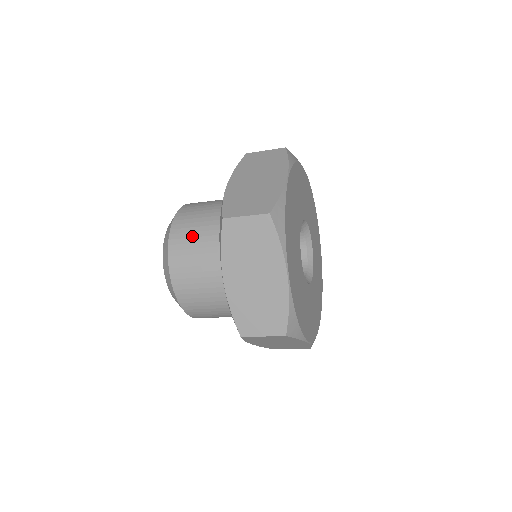
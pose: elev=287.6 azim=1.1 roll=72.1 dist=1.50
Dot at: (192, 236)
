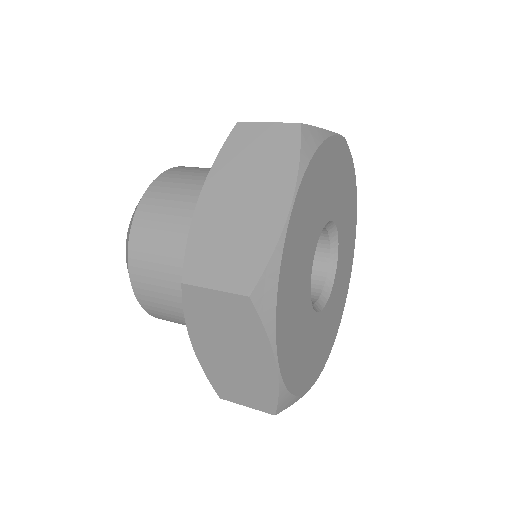
Dot at: (157, 253)
